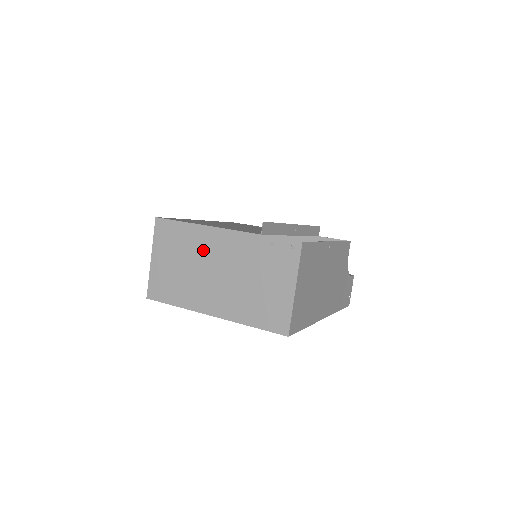
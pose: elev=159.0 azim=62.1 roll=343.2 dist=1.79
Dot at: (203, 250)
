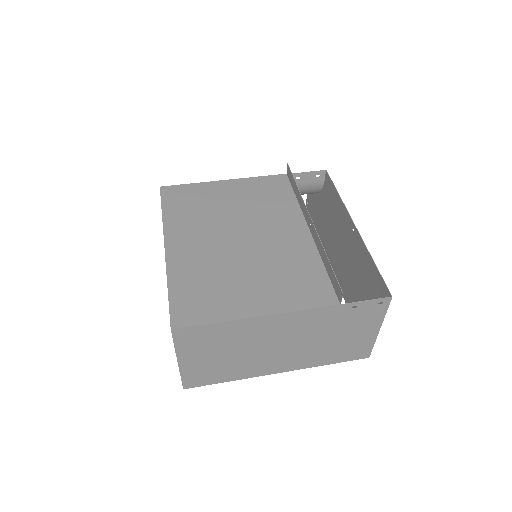
Dot at: (259, 336)
